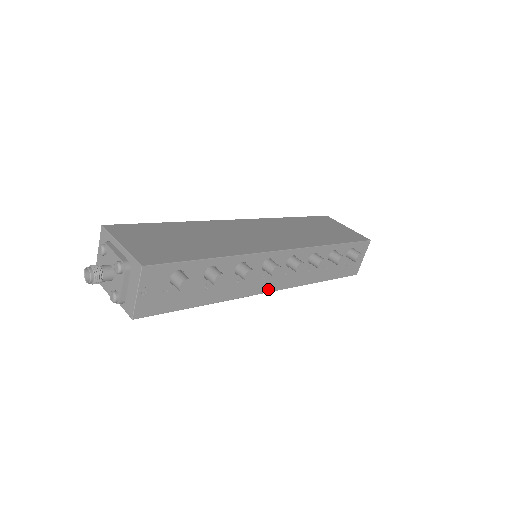
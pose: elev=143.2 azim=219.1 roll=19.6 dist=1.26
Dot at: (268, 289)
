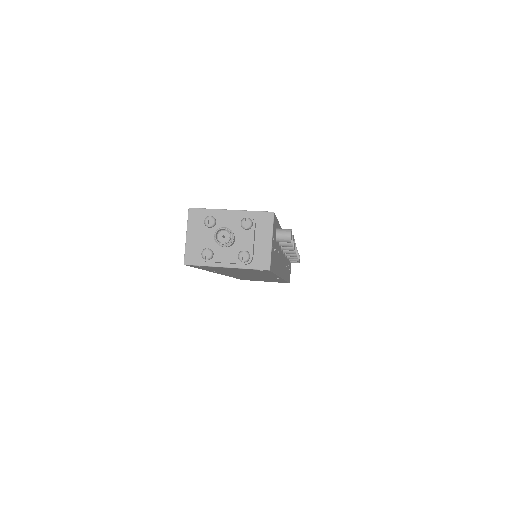
Dot at: (282, 275)
